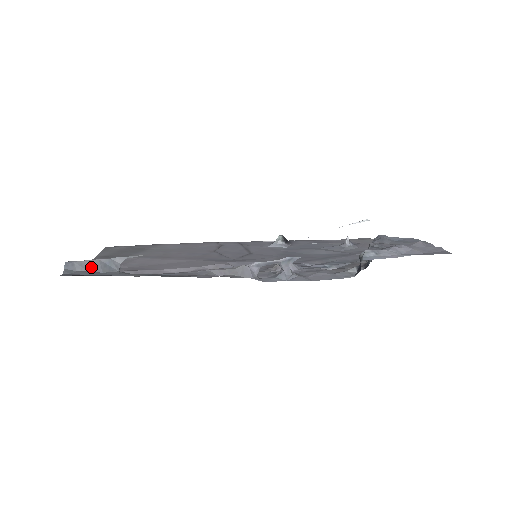
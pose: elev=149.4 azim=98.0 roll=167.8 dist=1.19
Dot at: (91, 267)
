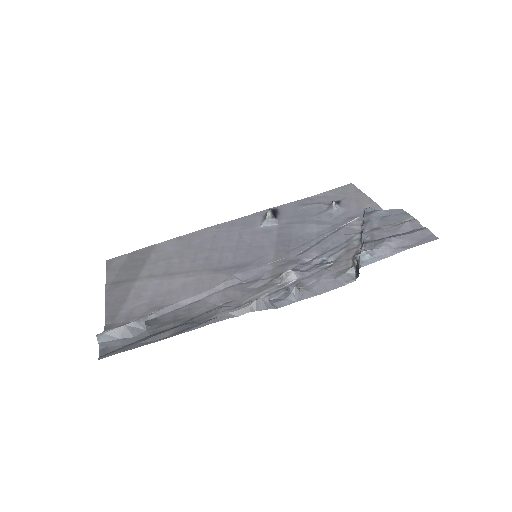
Dot at: (121, 334)
